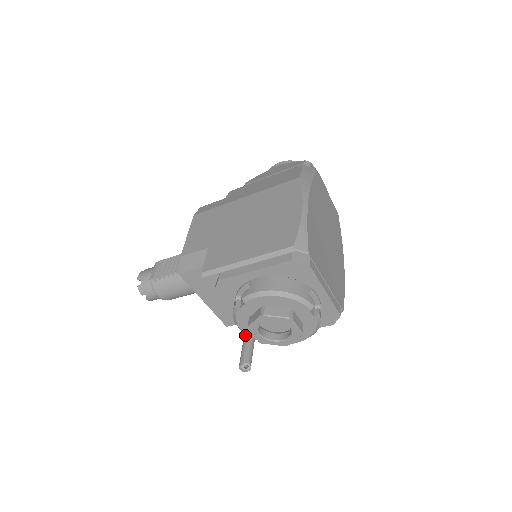
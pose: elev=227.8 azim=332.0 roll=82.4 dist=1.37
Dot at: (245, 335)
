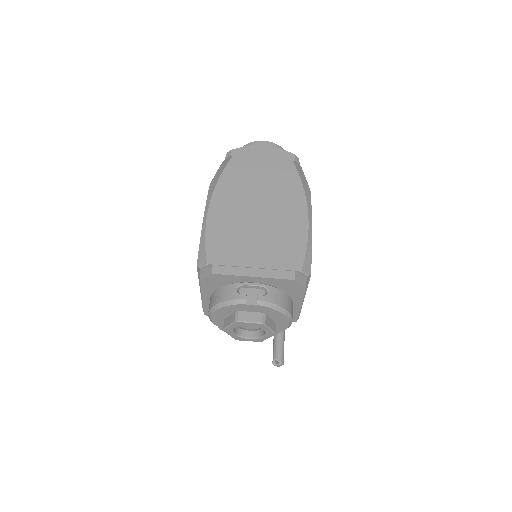
Dot at: occluded
